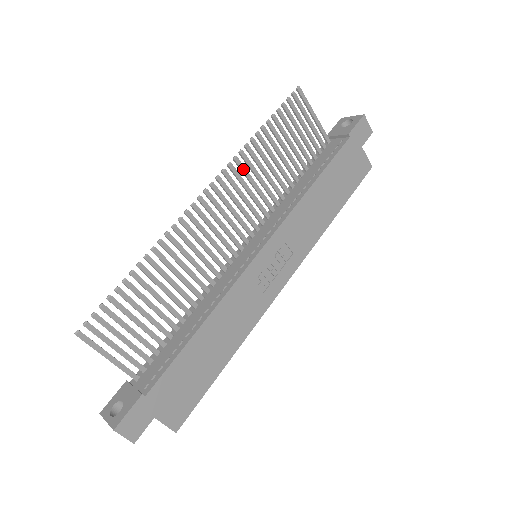
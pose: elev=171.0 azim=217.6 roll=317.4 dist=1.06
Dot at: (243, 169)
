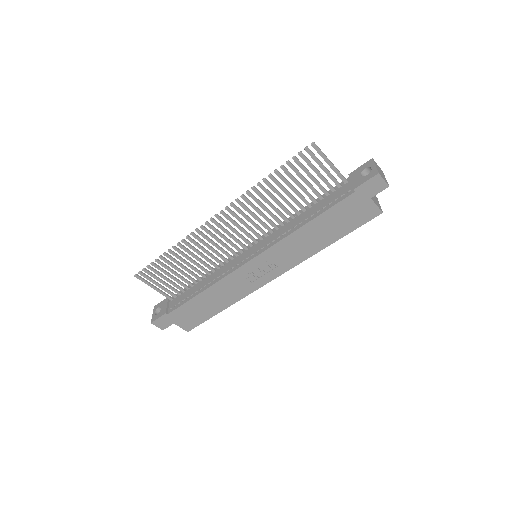
Dot at: (249, 203)
